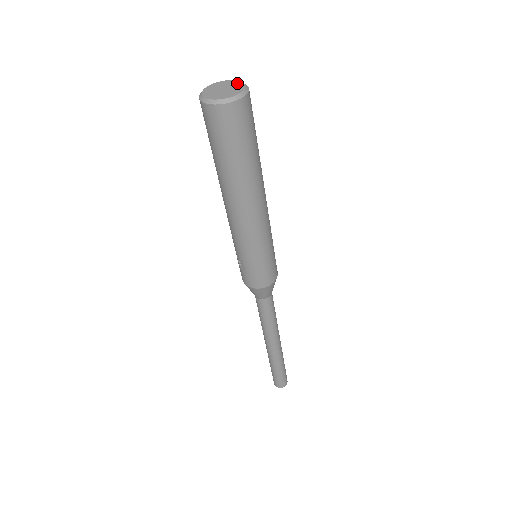
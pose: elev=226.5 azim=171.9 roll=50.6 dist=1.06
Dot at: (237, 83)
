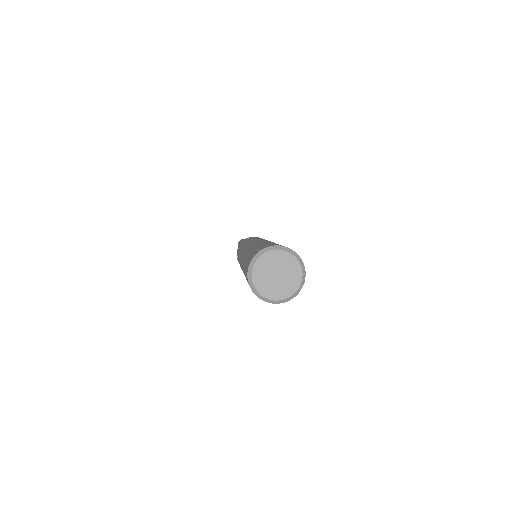
Dot at: (297, 275)
